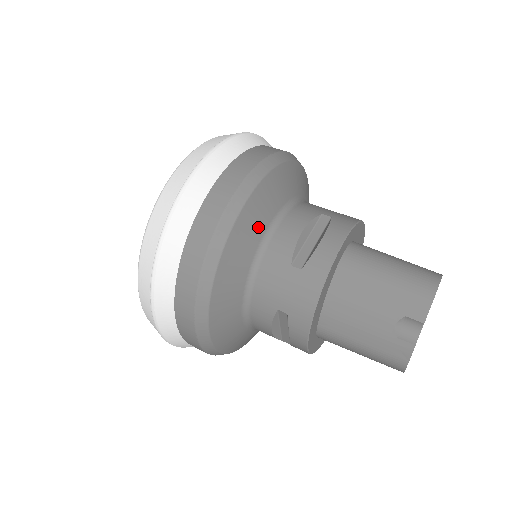
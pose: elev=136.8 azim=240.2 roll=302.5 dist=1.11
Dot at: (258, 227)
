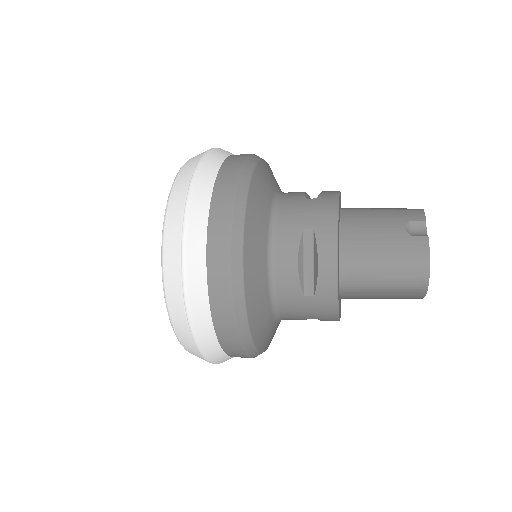
Dot at: (271, 182)
